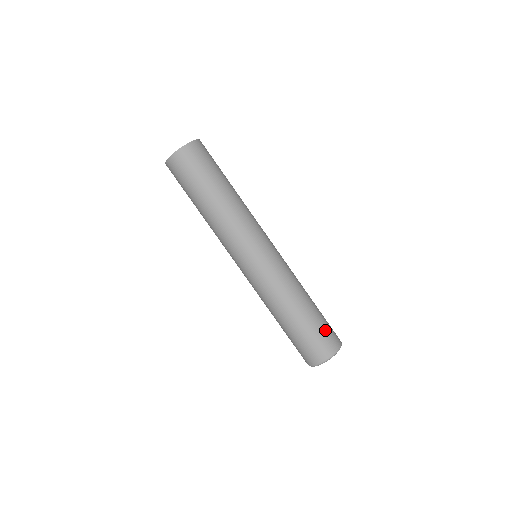
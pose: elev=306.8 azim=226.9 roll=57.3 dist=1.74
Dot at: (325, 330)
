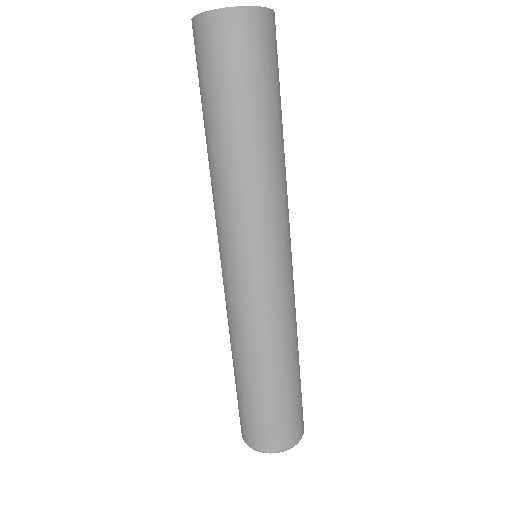
Dot at: (295, 412)
